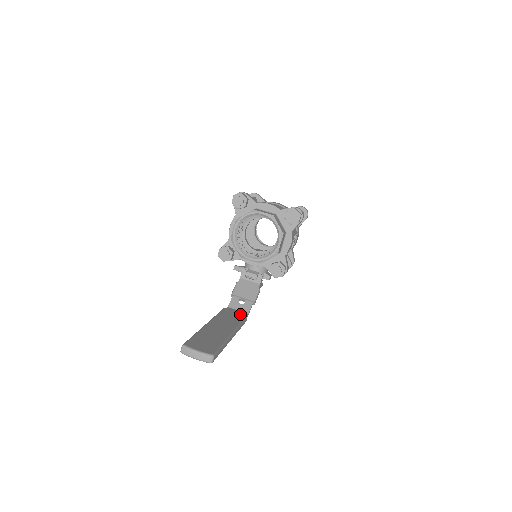
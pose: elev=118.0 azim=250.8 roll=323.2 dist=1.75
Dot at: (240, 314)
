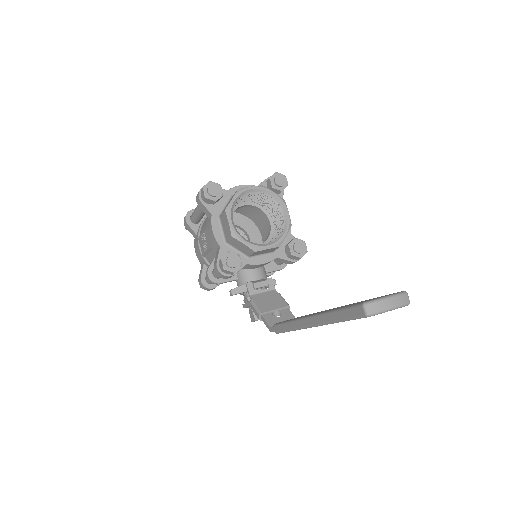
Dot at: occluded
